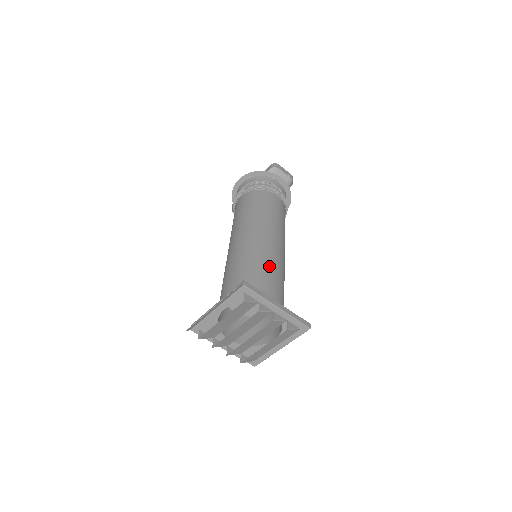
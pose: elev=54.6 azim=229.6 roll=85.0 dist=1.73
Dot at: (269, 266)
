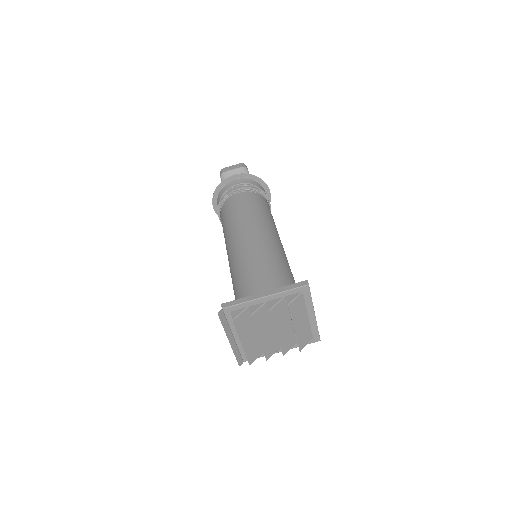
Dot at: (251, 264)
